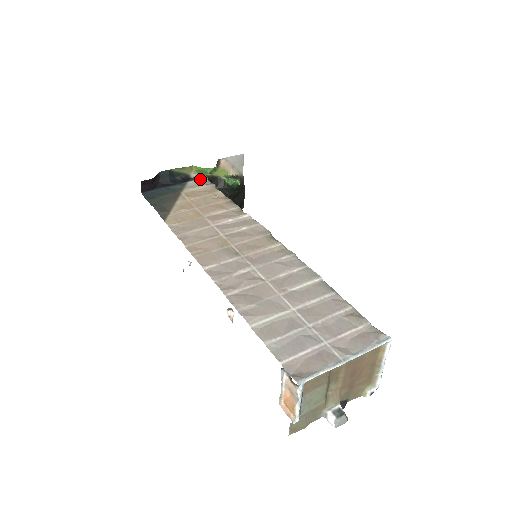
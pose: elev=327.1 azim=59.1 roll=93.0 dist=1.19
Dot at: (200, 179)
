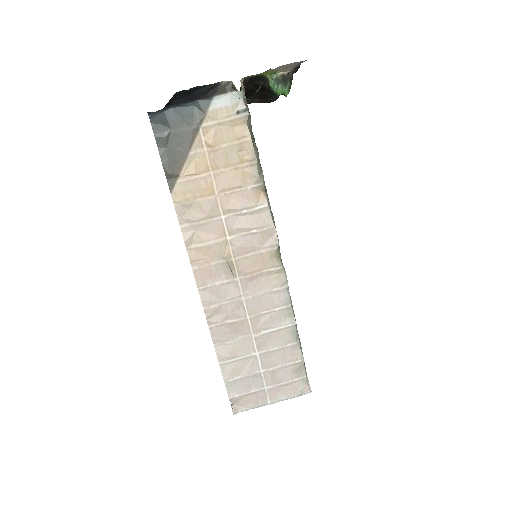
Dot at: (232, 92)
